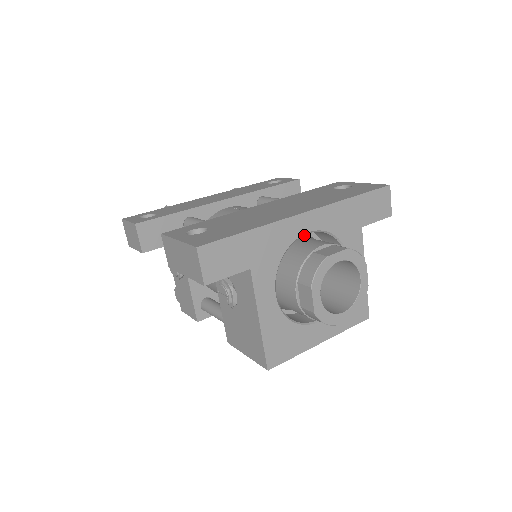
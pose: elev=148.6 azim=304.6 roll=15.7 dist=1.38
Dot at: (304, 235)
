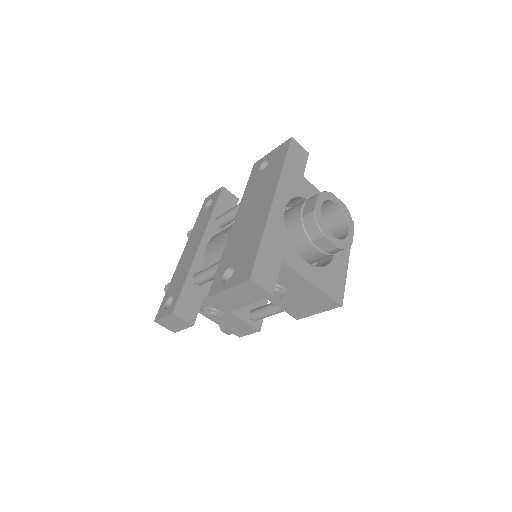
Dot at: occluded
